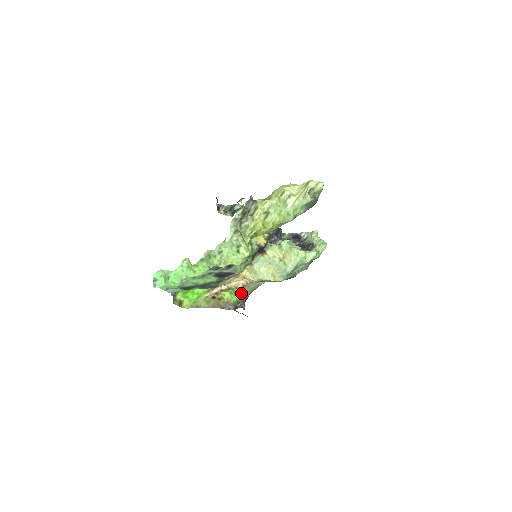
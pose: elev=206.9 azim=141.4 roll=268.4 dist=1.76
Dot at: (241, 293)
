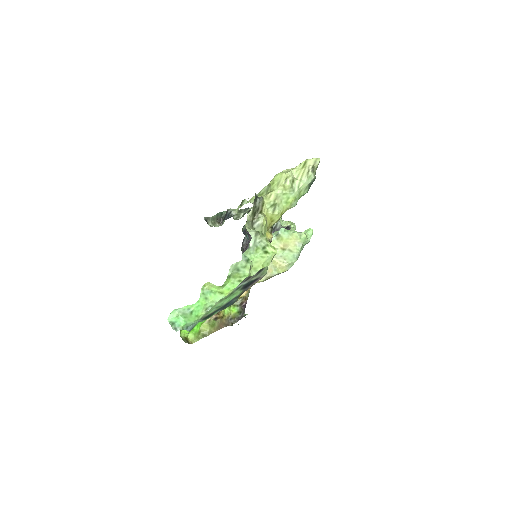
Dot at: (241, 302)
